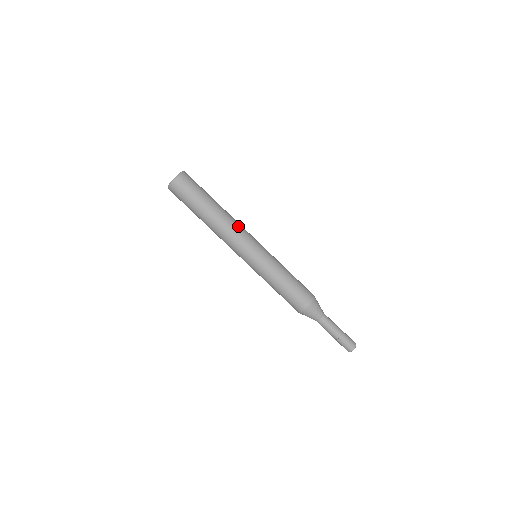
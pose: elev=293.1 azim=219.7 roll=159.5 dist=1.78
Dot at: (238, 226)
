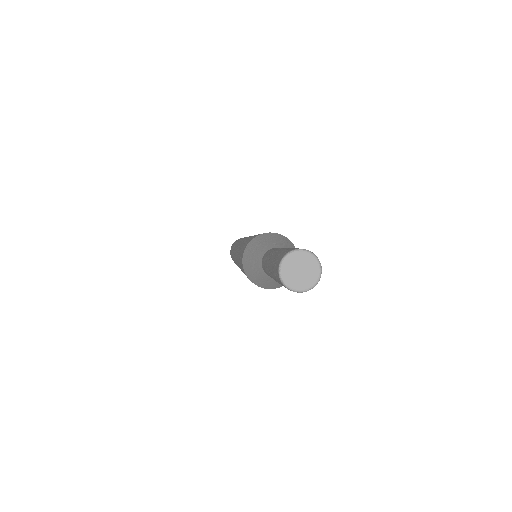
Dot at: occluded
